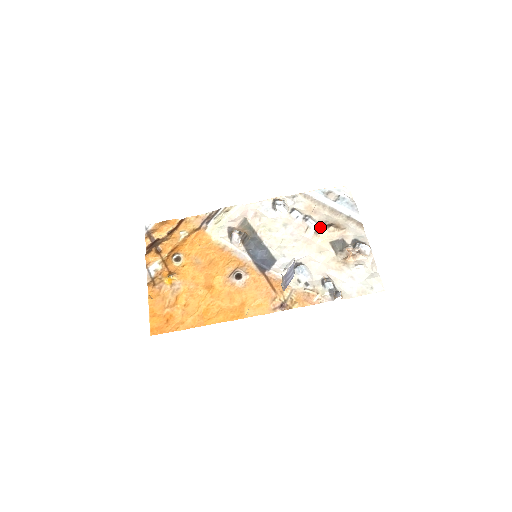
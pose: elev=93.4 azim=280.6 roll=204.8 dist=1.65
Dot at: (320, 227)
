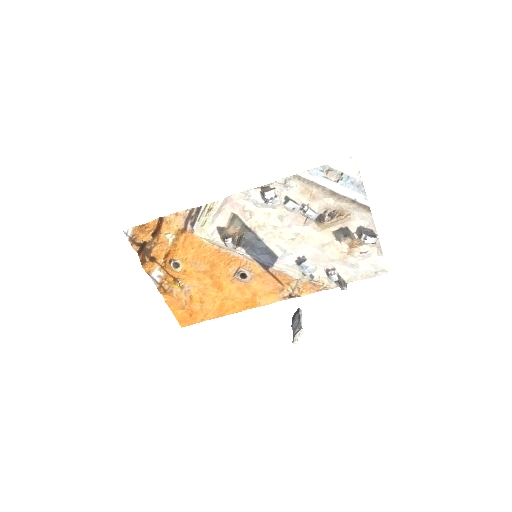
Dot at: (321, 219)
